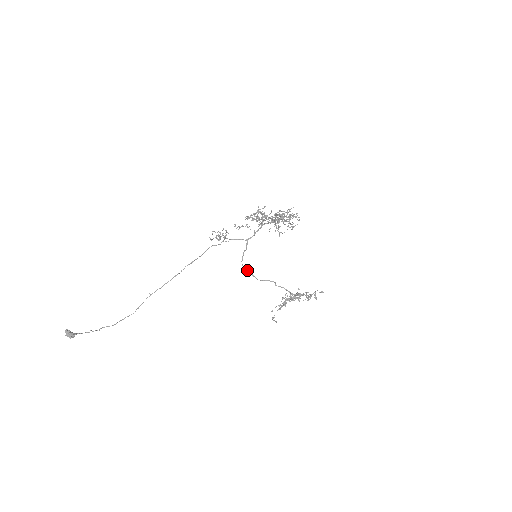
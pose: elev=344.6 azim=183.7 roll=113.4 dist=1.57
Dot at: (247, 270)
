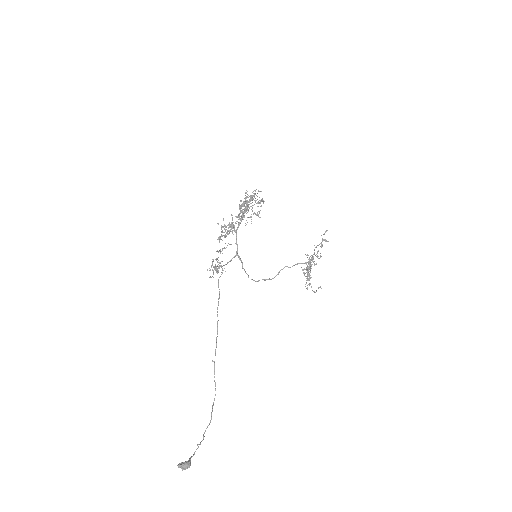
Dot at: (258, 280)
